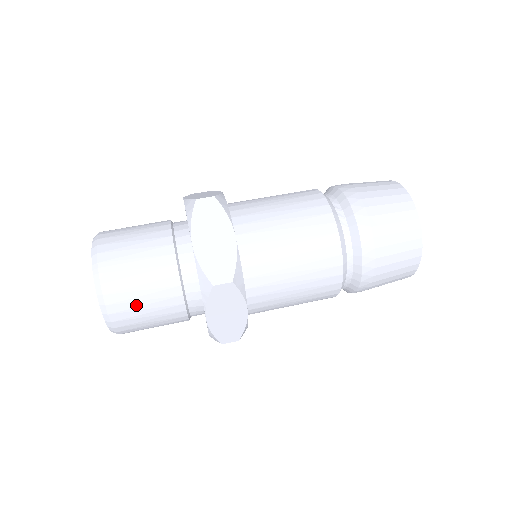
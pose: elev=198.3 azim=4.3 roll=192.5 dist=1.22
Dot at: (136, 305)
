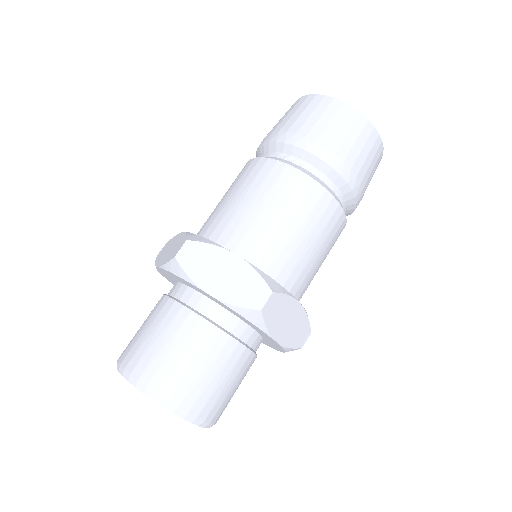
Dot at: (211, 388)
